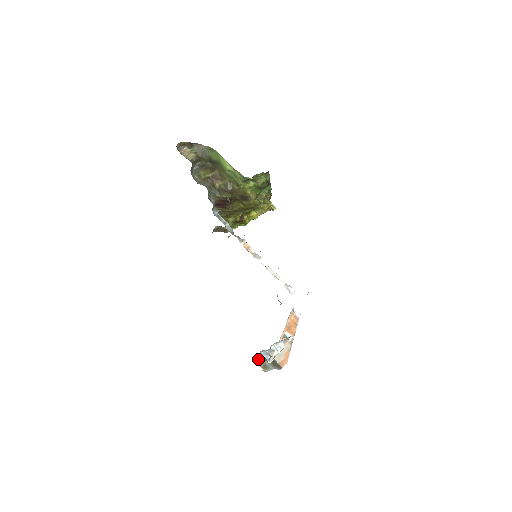
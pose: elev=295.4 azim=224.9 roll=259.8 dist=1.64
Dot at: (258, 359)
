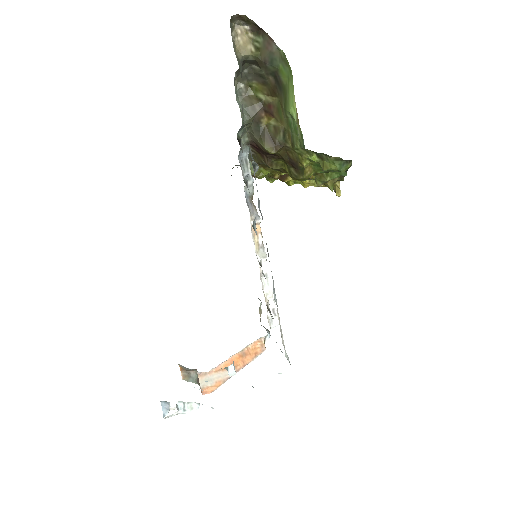
Dot at: occluded
